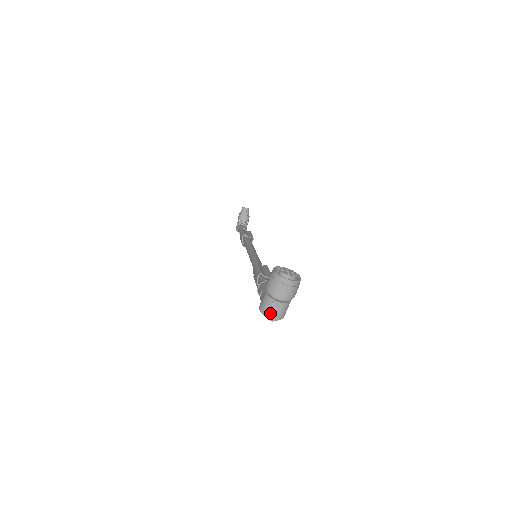
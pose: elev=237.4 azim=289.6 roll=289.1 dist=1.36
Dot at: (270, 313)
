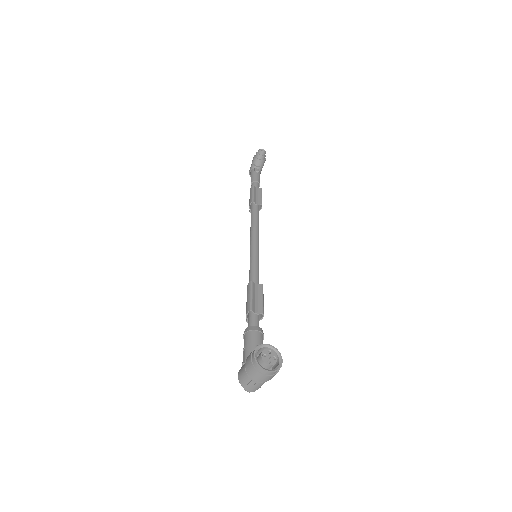
Dot at: (247, 387)
